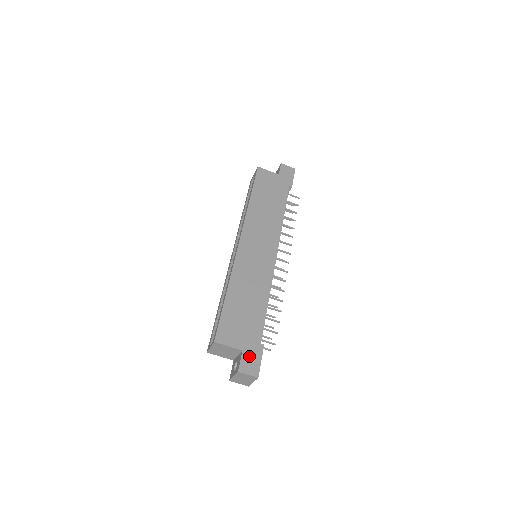
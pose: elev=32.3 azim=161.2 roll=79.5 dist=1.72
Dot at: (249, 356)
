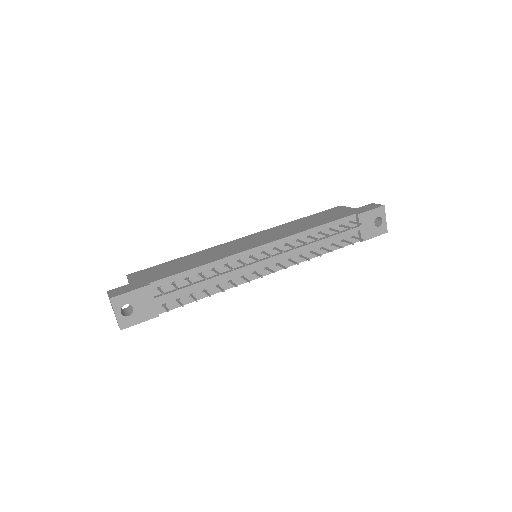
Dot at: (129, 287)
